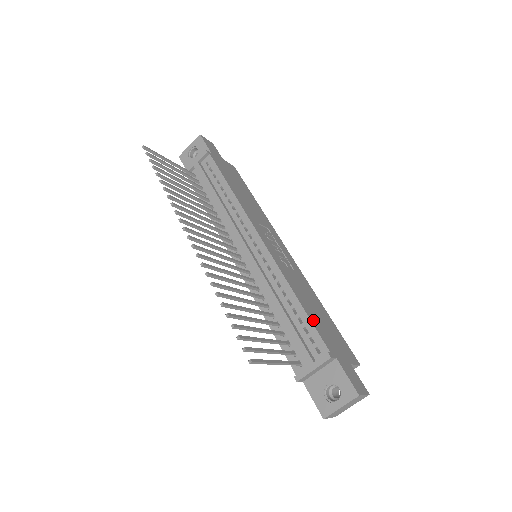
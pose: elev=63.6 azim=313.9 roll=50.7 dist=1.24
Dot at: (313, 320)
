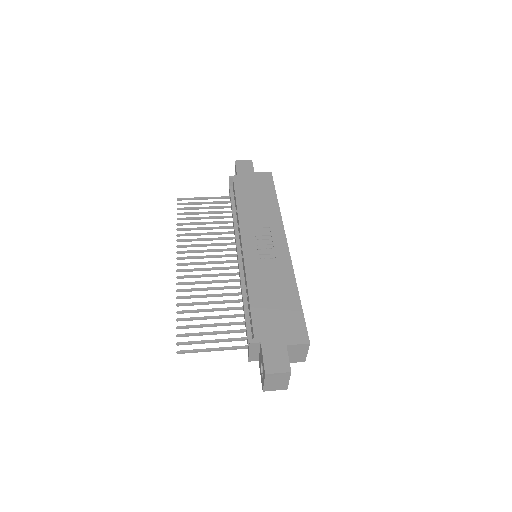
Dot at: (256, 311)
